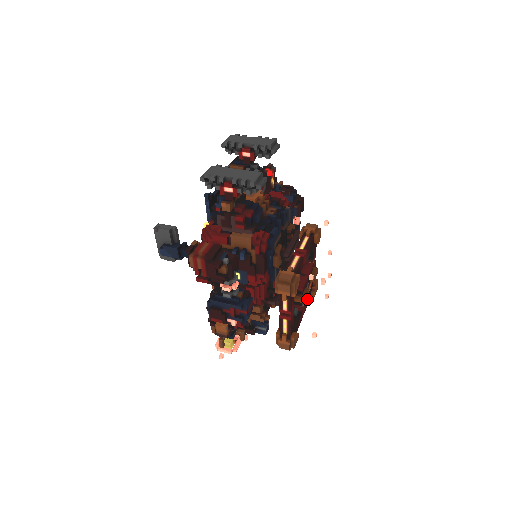
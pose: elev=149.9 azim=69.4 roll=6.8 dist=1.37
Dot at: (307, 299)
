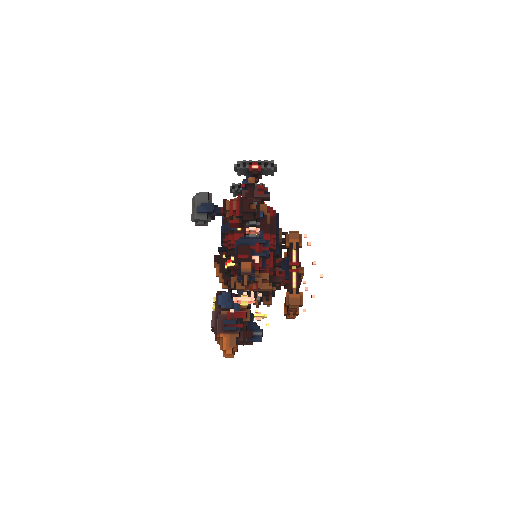
Dot at: occluded
